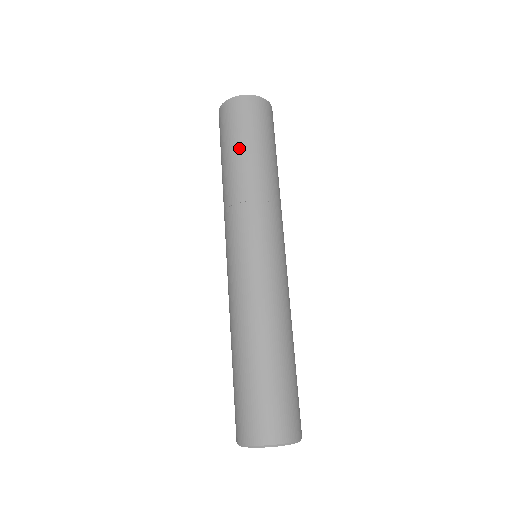
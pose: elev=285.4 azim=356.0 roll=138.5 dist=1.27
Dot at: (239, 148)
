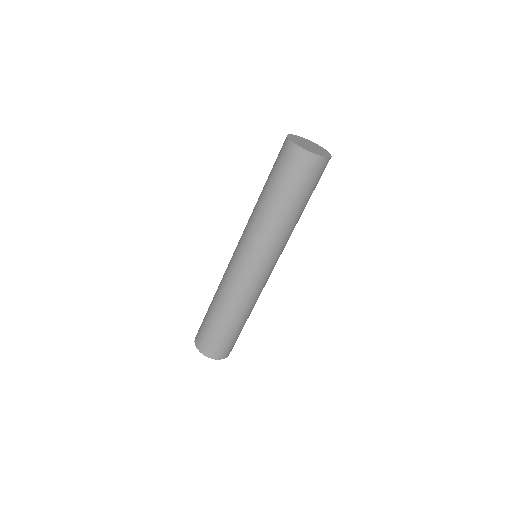
Dot at: (301, 201)
